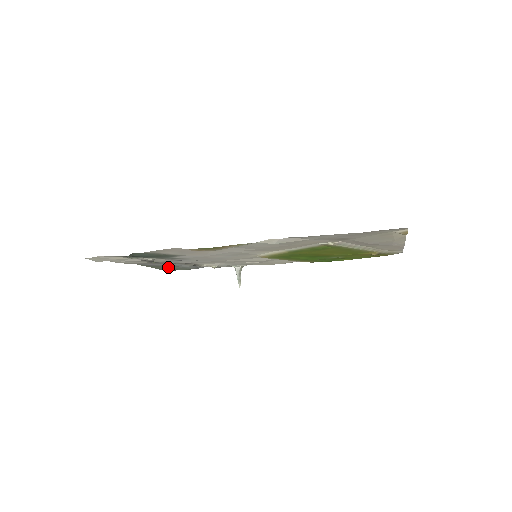
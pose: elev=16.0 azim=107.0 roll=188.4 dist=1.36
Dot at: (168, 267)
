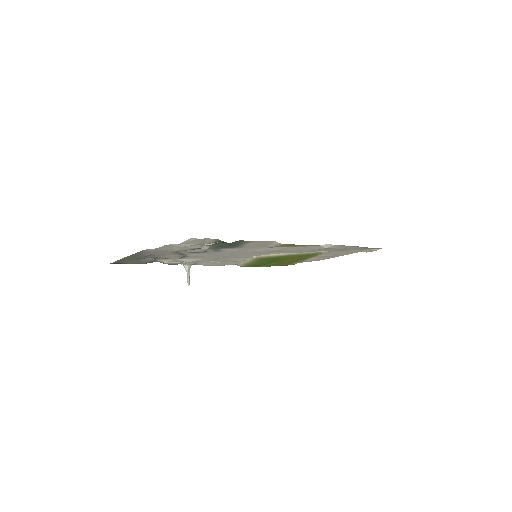
Dot at: (134, 259)
